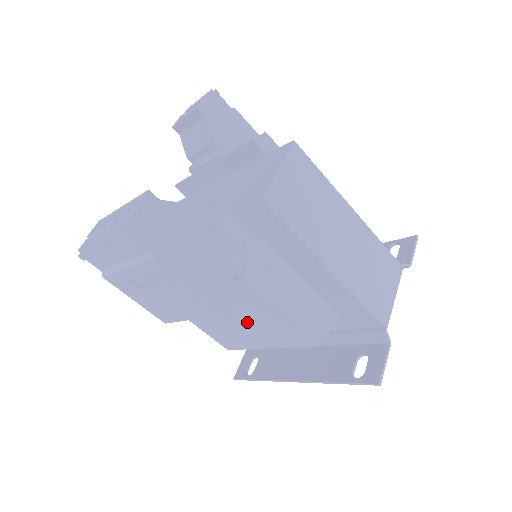
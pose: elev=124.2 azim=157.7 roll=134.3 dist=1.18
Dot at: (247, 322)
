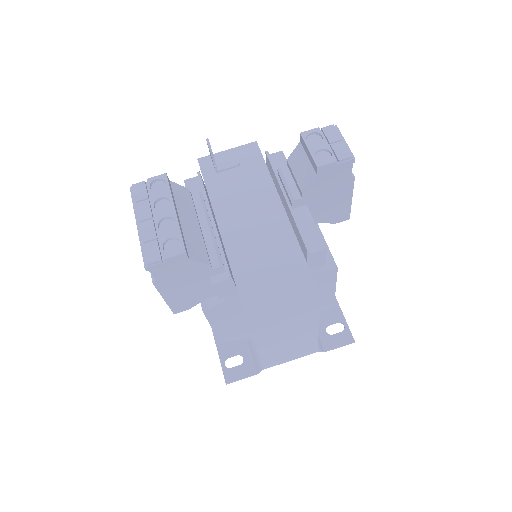
Dot at: occluded
